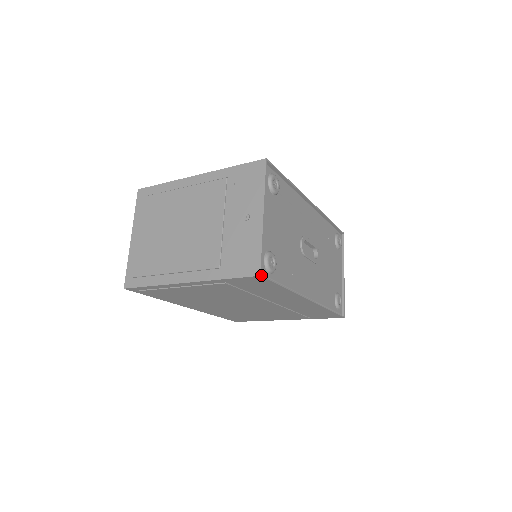
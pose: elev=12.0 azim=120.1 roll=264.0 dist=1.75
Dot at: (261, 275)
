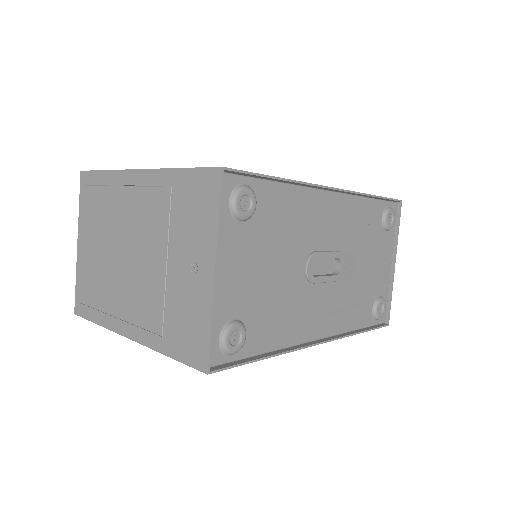
Dot at: (210, 372)
